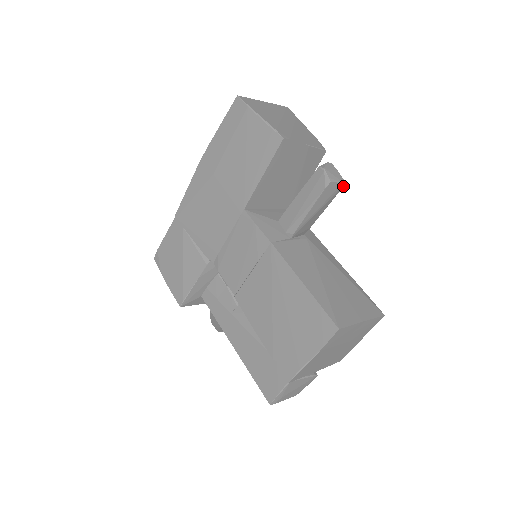
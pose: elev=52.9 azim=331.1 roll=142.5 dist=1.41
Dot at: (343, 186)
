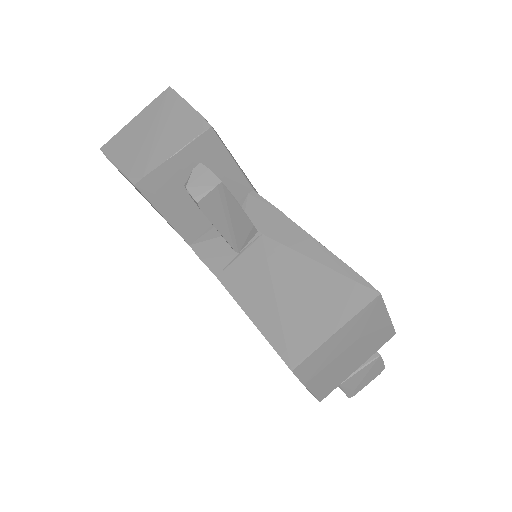
Dot at: (224, 185)
